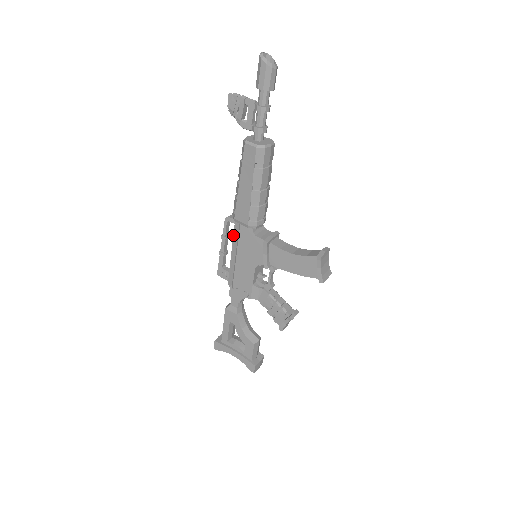
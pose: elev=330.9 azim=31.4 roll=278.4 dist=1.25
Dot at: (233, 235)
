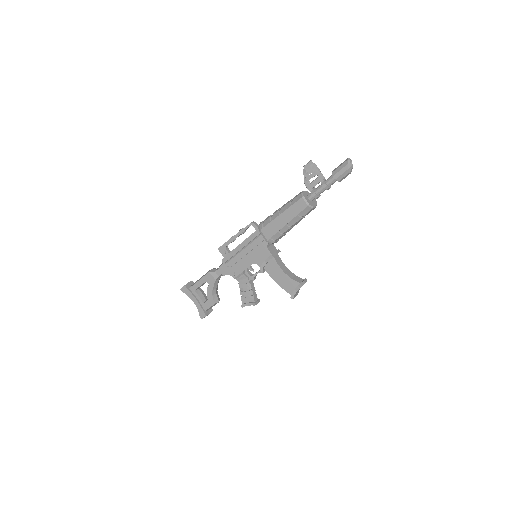
Dot at: (250, 235)
